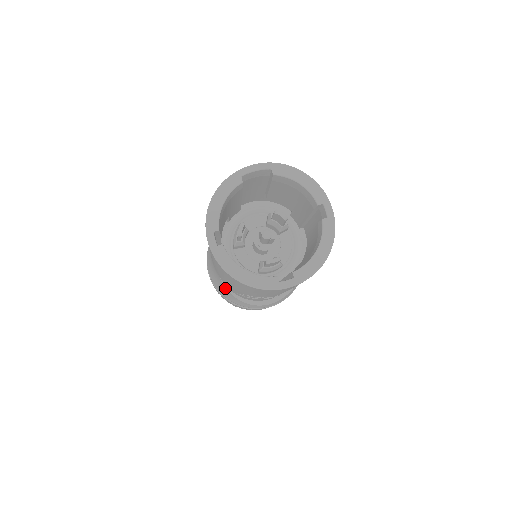
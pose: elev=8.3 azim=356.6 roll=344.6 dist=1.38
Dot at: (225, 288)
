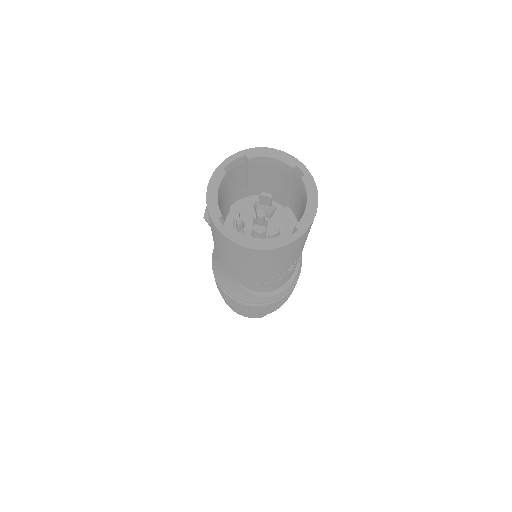
Dot at: (241, 288)
